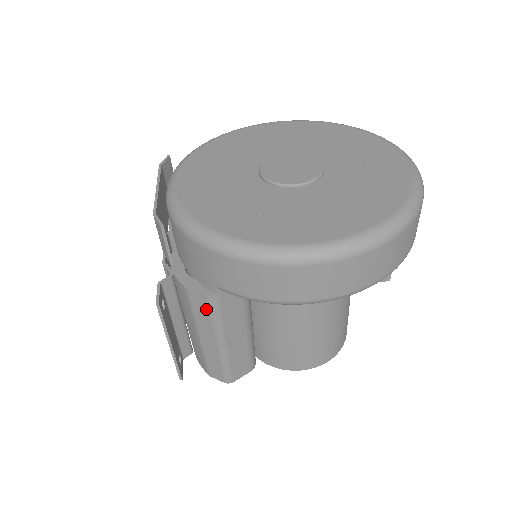
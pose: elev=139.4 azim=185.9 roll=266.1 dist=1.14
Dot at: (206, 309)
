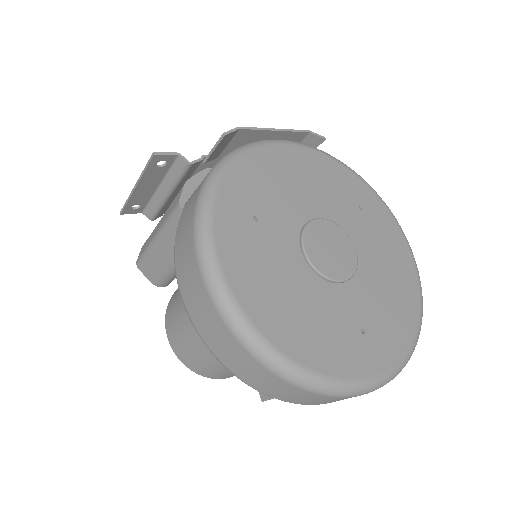
Dot at: (173, 208)
